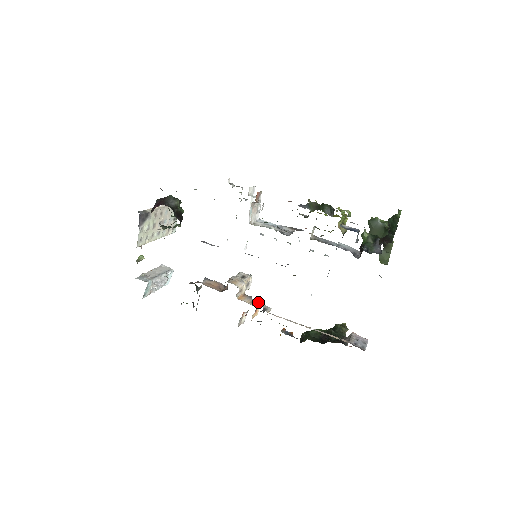
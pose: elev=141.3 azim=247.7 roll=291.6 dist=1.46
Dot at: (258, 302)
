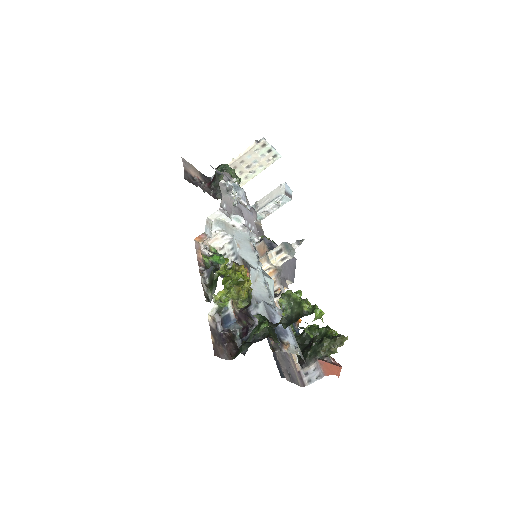
Dot at: (279, 283)
